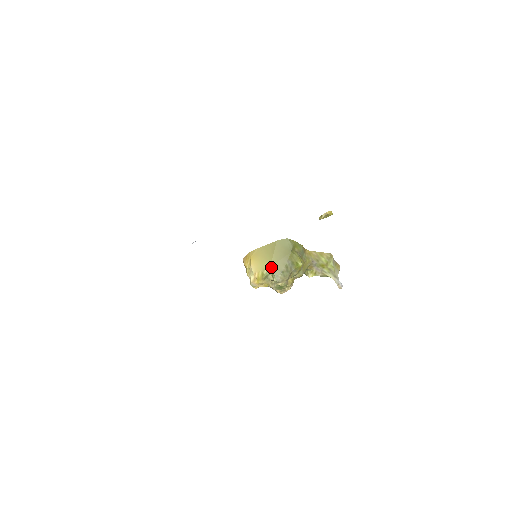
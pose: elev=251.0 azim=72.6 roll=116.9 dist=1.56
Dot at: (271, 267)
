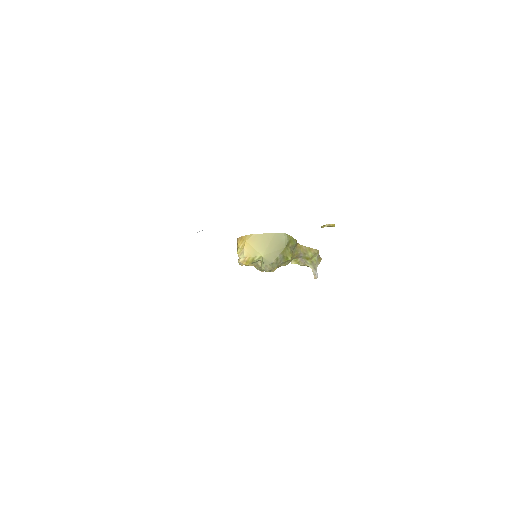
Dot at: (263, 256)
